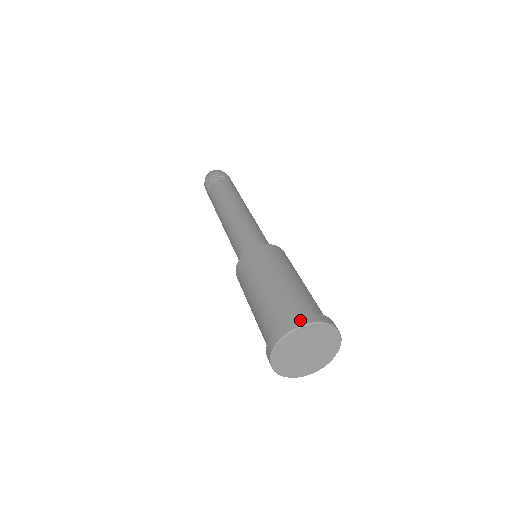
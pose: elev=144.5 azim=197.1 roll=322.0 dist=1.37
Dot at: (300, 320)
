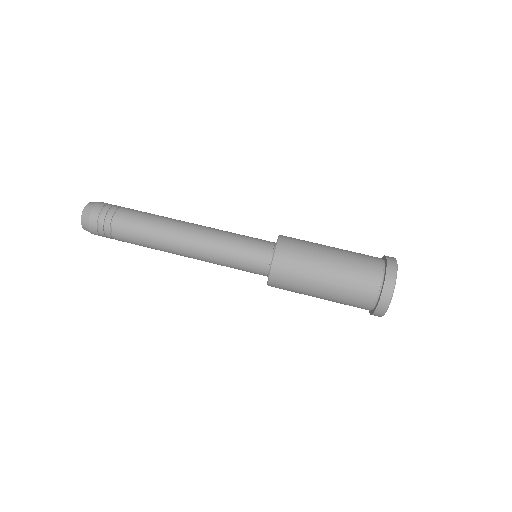
Dot at: (388, 290)
